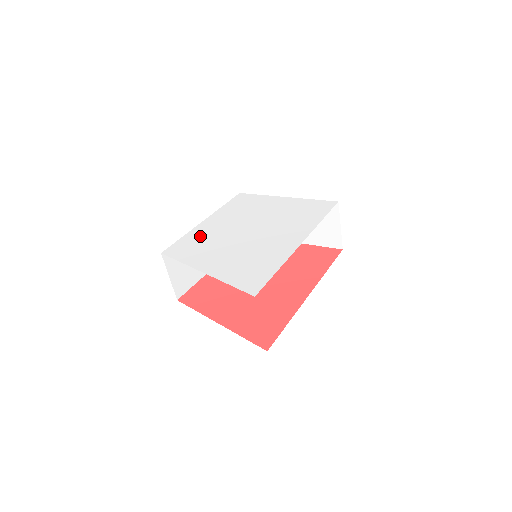
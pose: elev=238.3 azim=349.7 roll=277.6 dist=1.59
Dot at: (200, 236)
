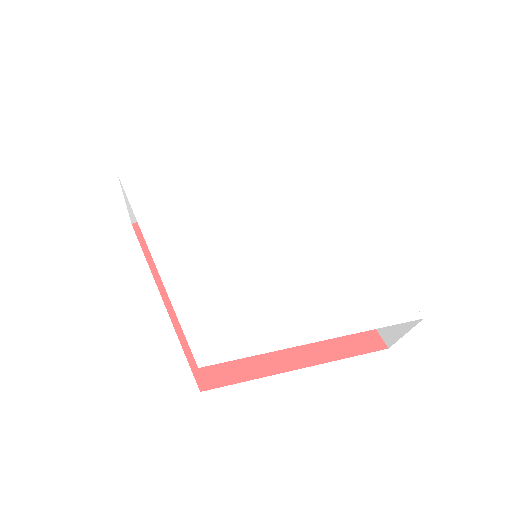
Dot at: (204, 292)
